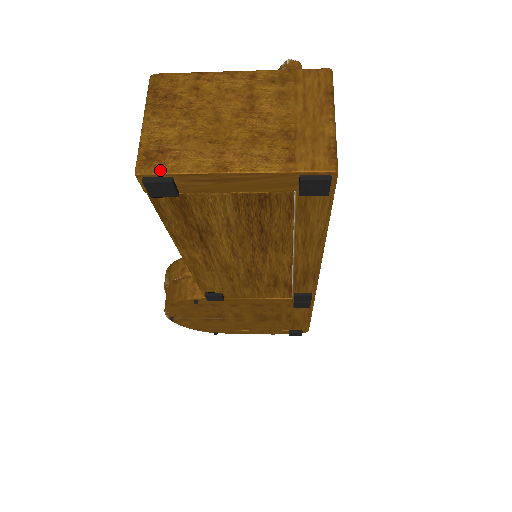
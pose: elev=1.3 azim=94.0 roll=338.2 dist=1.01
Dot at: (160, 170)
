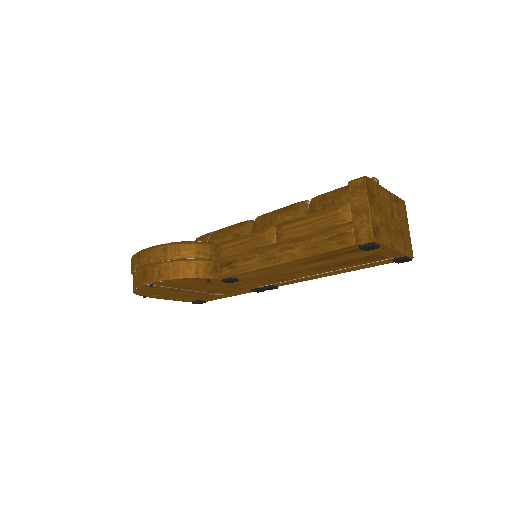
Dot at: (379, 241)
